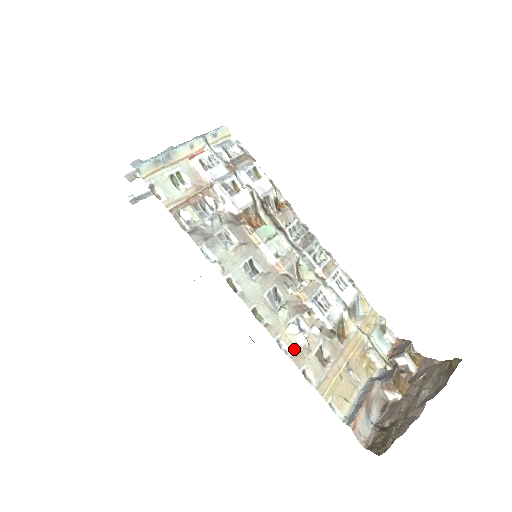
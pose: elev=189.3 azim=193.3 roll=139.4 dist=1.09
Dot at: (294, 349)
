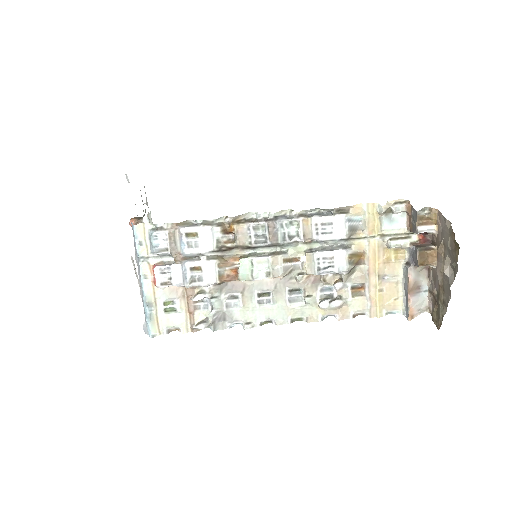
Dot at: (336, 311)
